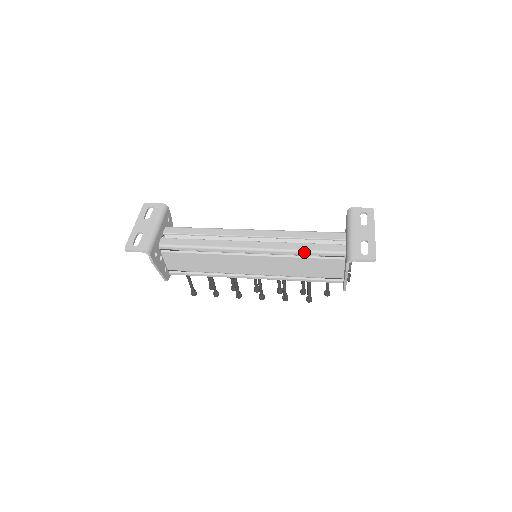
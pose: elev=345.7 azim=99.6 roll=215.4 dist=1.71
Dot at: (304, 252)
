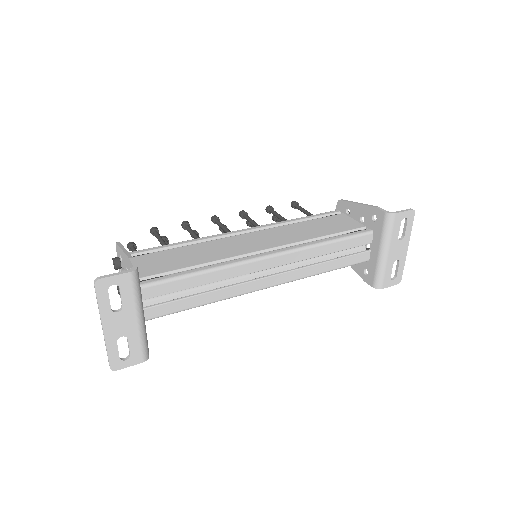
Dot at: occluded
